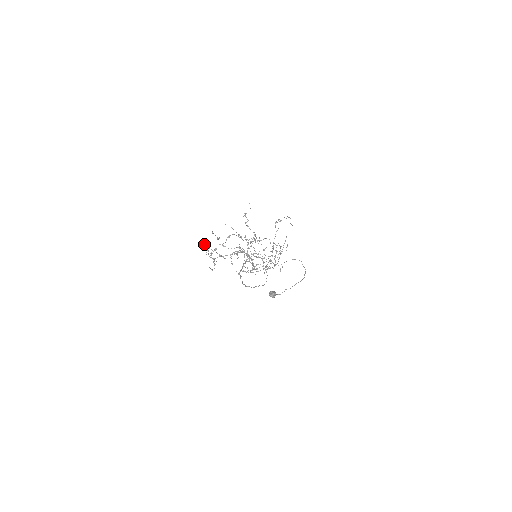
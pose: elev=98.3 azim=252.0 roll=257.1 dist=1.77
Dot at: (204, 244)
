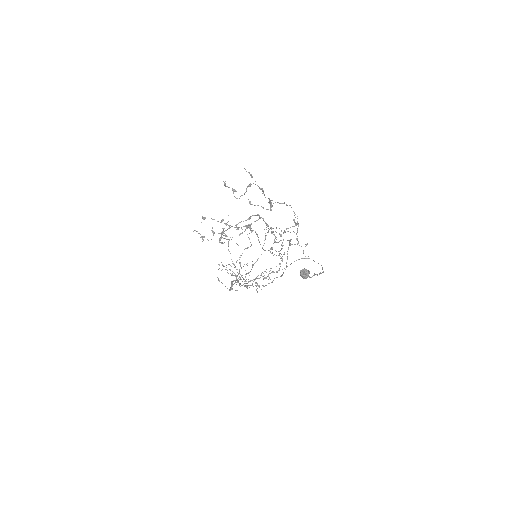
Dot at: (196, 231)
